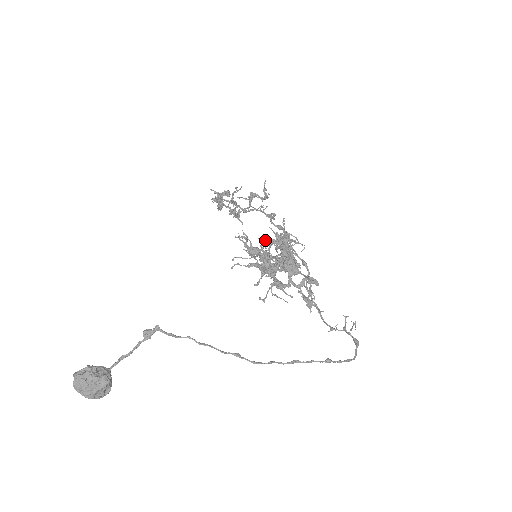
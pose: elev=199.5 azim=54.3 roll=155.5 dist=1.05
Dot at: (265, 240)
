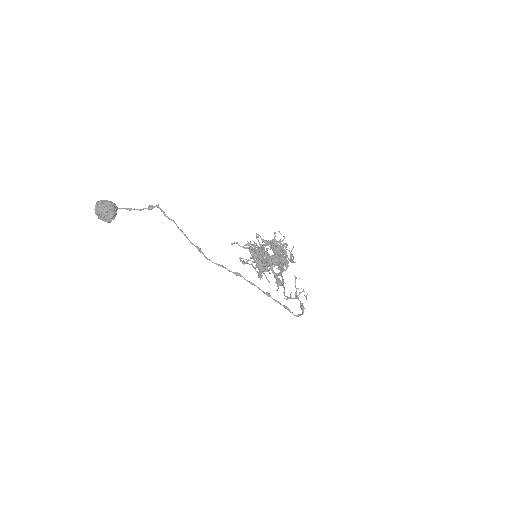
Dot at: (264, 240)
